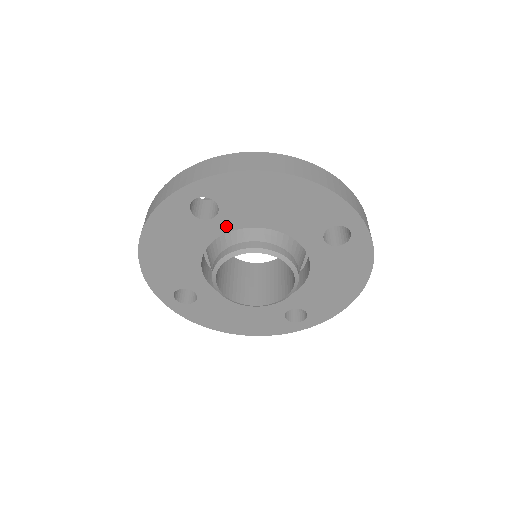
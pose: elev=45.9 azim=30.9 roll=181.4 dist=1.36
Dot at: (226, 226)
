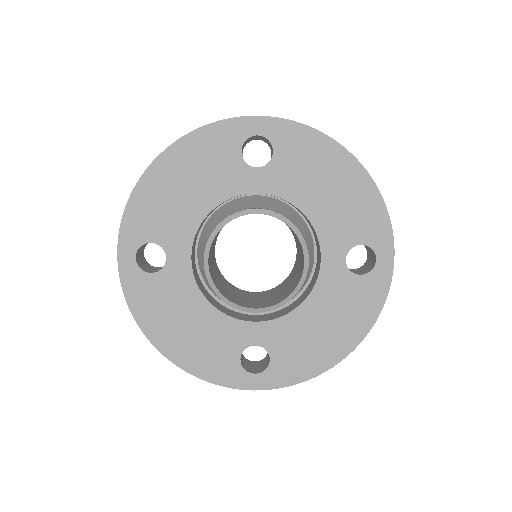
Dot at: (183, 252)
